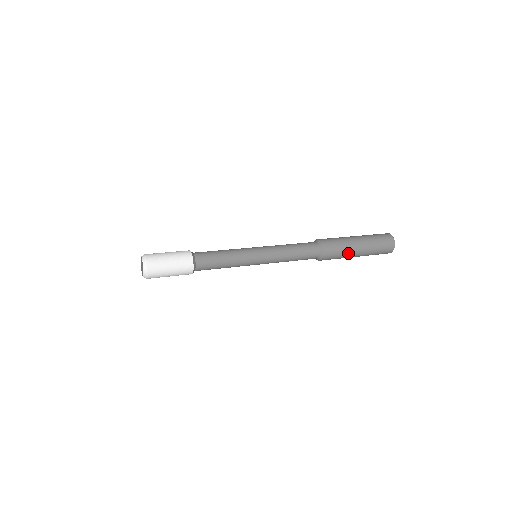
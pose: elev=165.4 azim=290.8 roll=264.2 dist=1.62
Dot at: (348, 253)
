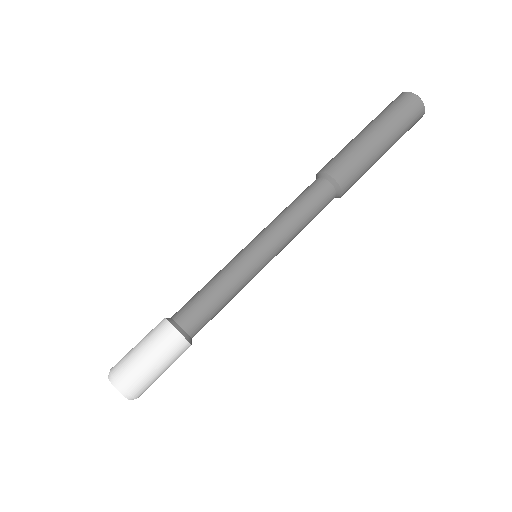
Dot at: occluded
